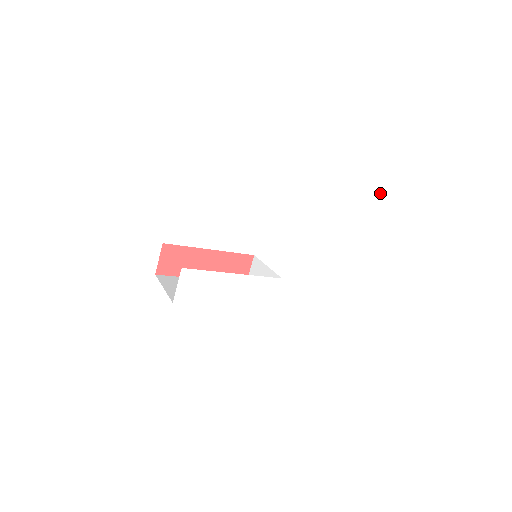
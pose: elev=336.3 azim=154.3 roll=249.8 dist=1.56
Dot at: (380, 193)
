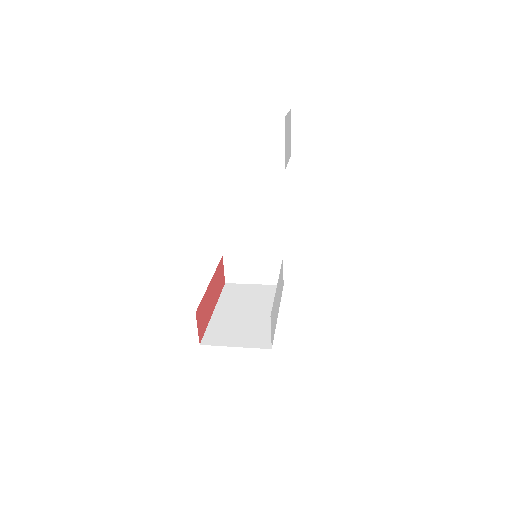
Dot at: (288, 137)
